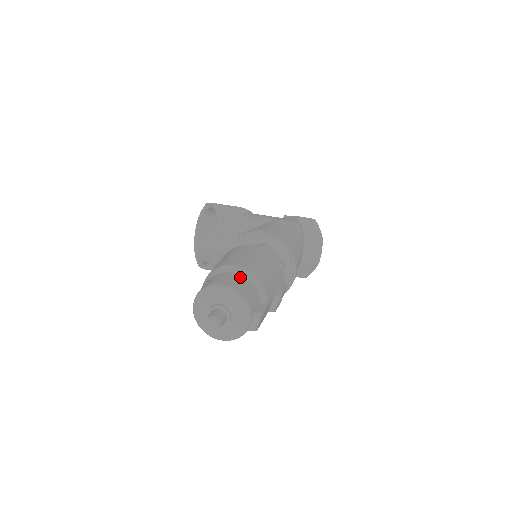
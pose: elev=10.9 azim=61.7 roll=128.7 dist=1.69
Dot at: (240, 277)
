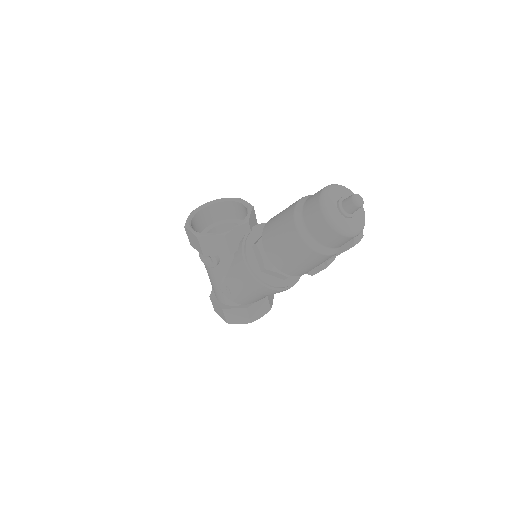
Dot at: occluded
